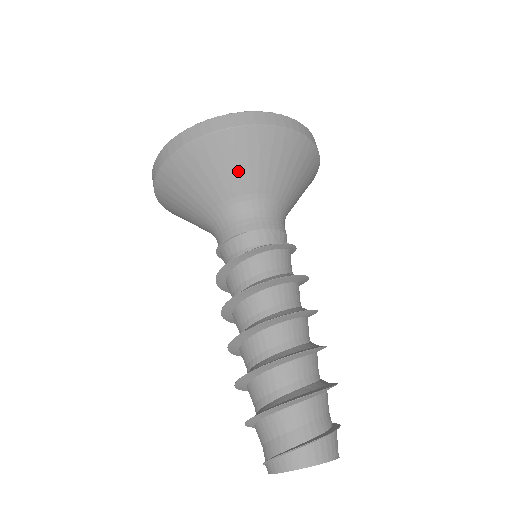
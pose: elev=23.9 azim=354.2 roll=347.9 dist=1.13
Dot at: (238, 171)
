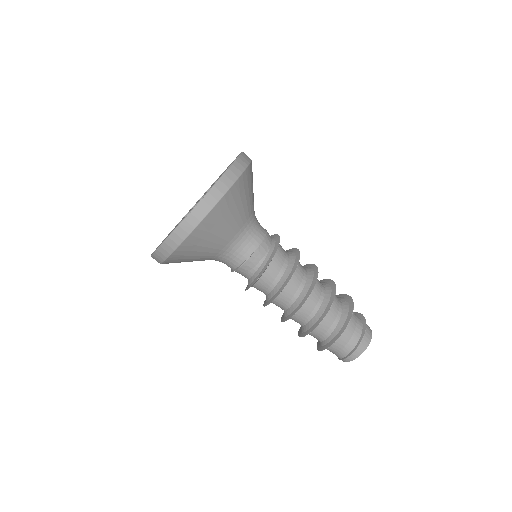
Dot at: (234, 218)
